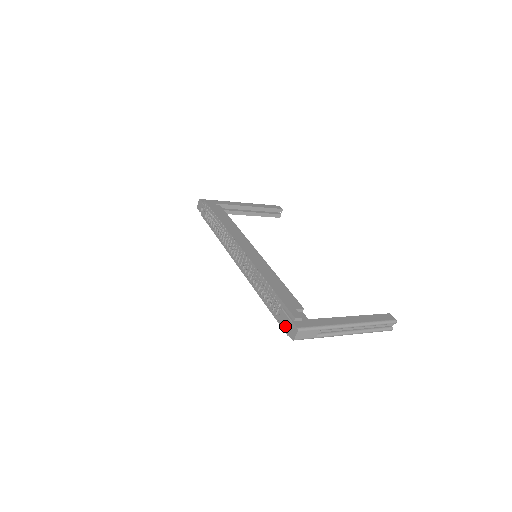
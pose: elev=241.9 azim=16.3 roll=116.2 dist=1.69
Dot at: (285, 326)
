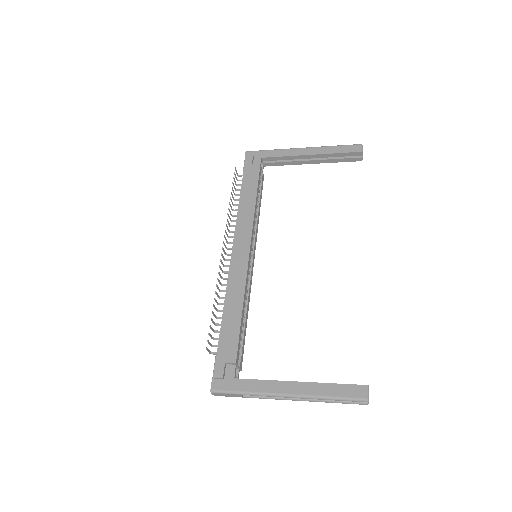
Dot at: occluded
